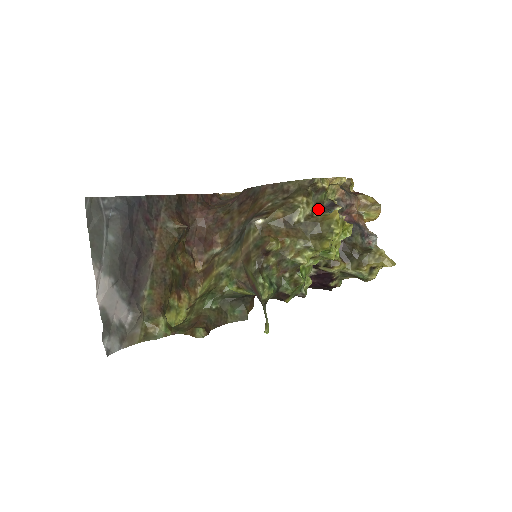
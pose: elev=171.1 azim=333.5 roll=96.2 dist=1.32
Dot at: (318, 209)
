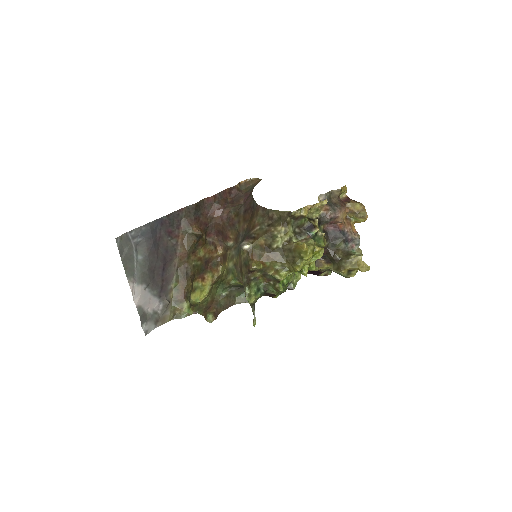
Dot at: (298, 232)
